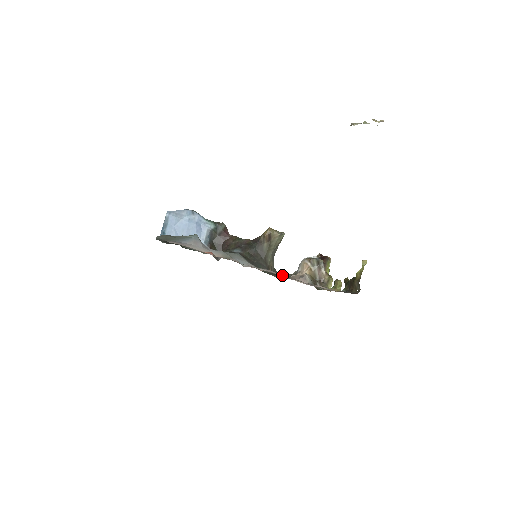
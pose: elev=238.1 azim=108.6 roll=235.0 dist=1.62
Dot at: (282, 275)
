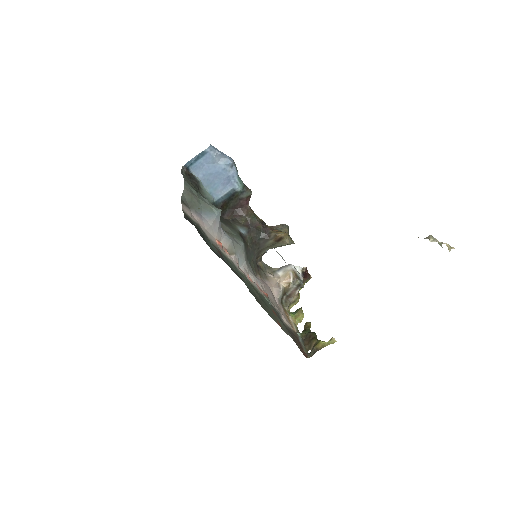
Dot at: (264, 296)
